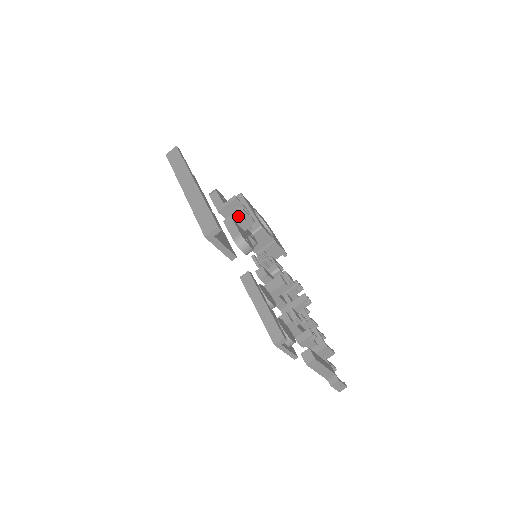
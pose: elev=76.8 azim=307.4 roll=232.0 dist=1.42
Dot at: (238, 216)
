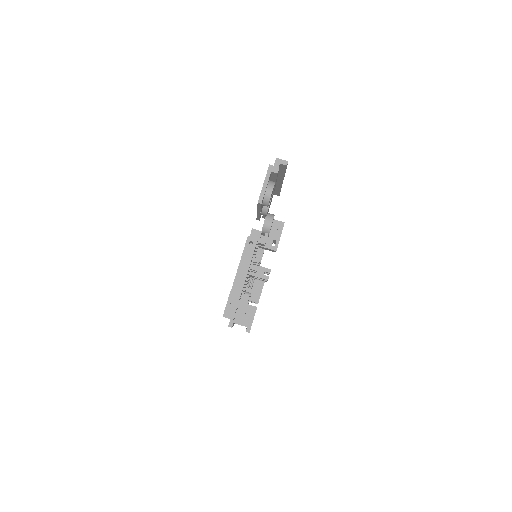
Dot at: (278, 223)
